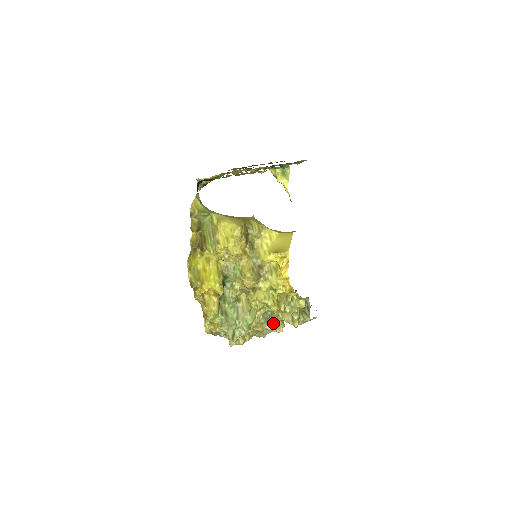
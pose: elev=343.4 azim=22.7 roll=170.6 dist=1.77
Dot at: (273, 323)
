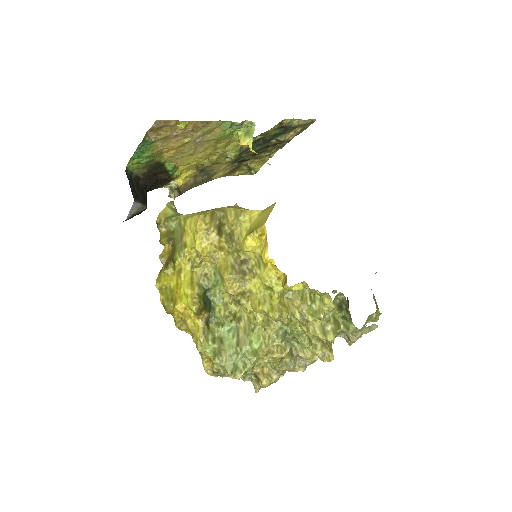
Dot at: (304, 345)
